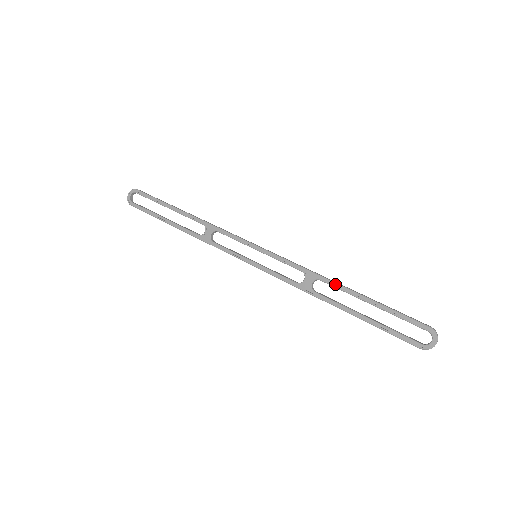
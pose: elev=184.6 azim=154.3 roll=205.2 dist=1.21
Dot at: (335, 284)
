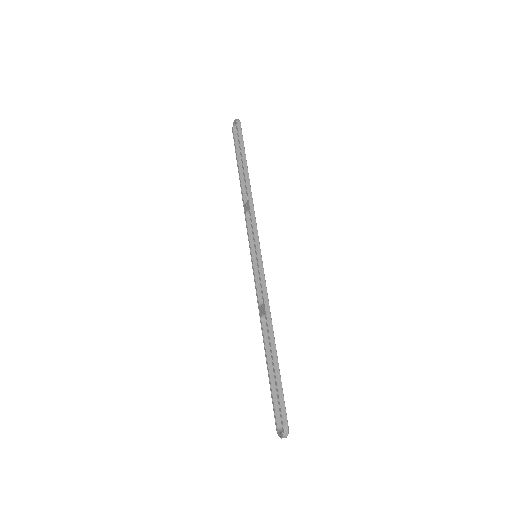
Dot at: (268, 332)
